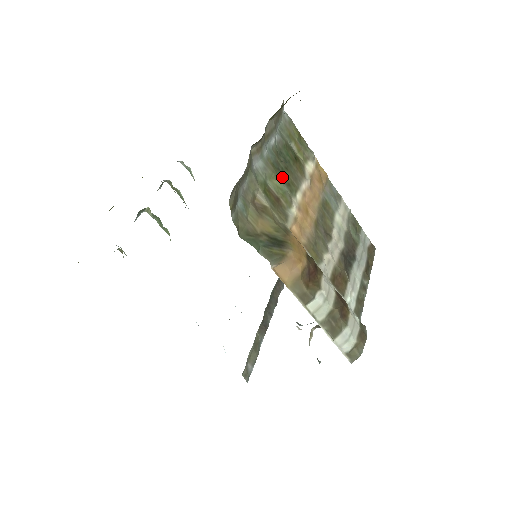
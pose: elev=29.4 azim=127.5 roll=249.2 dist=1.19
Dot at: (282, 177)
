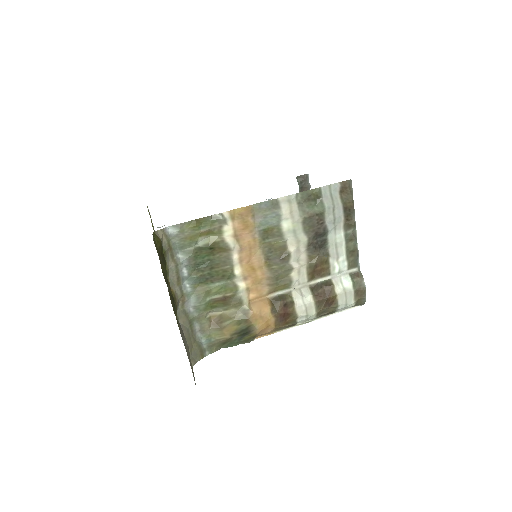
Dot at: (214, 279)
